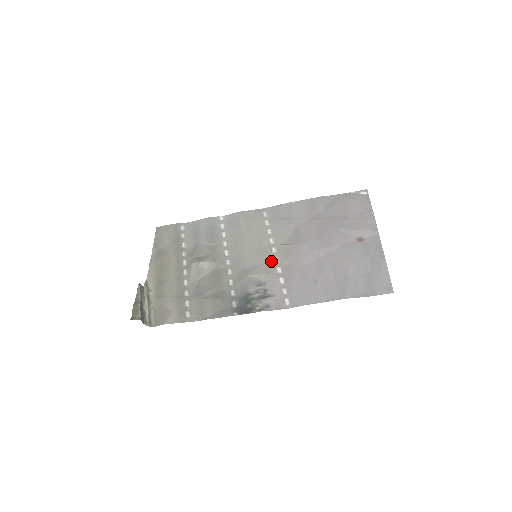
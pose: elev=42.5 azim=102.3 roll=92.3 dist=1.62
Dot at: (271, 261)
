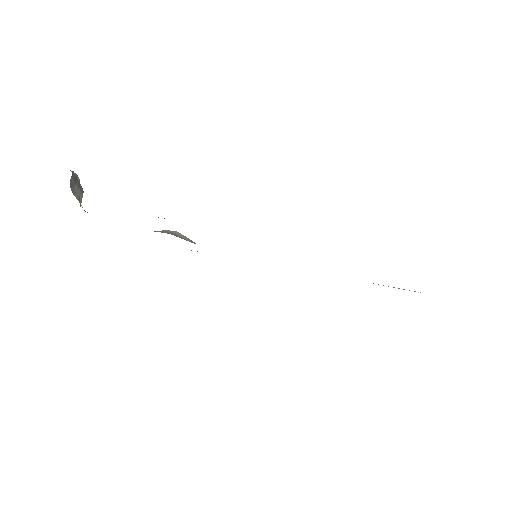
Dot at: occluded
